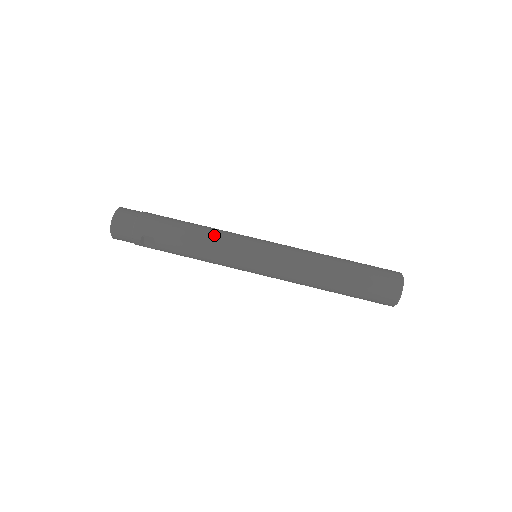
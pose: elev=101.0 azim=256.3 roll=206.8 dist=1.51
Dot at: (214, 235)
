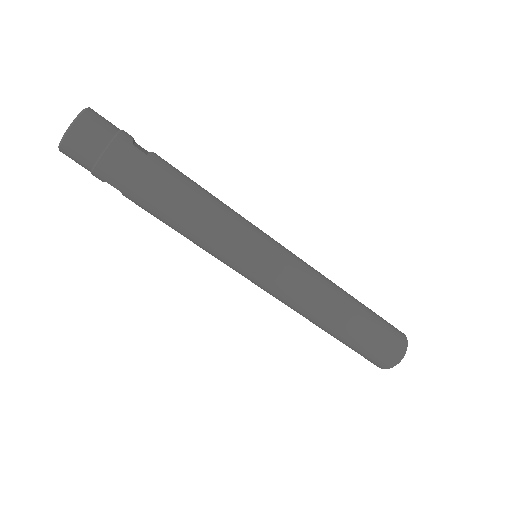
Dot at: (208, 228)
